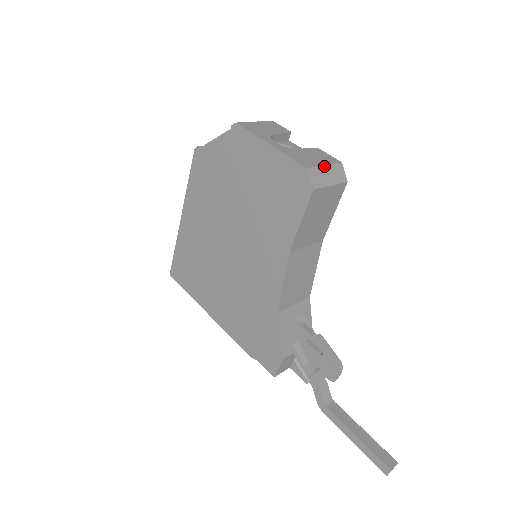
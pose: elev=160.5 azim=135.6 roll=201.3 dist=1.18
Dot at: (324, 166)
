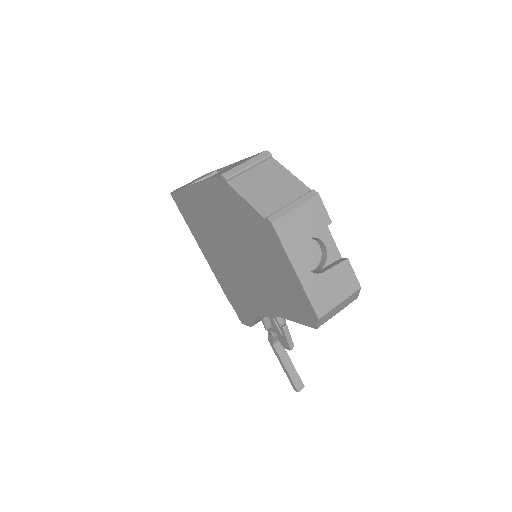
Dot at: (339, 304)
